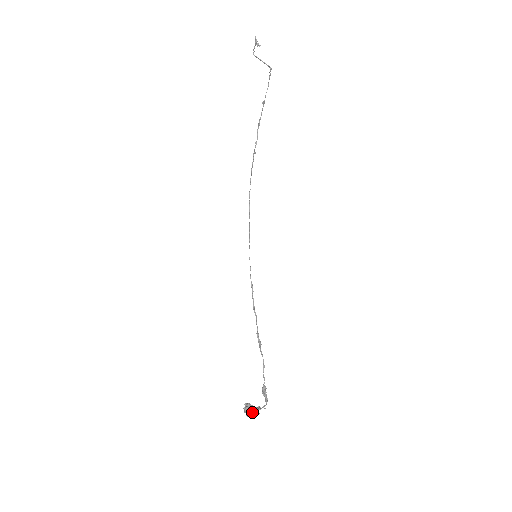
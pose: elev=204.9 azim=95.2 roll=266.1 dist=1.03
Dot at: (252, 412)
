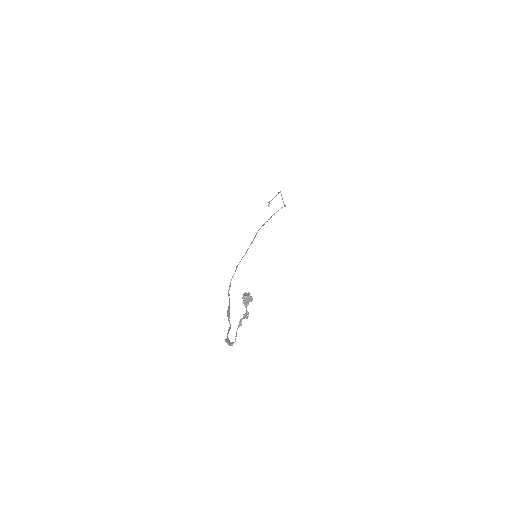
Dot at: (246, 307)
